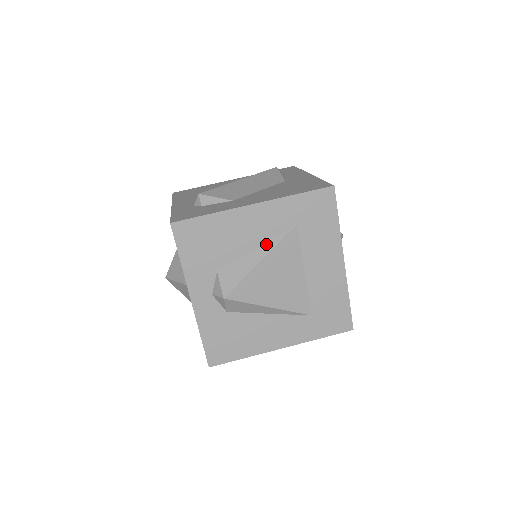
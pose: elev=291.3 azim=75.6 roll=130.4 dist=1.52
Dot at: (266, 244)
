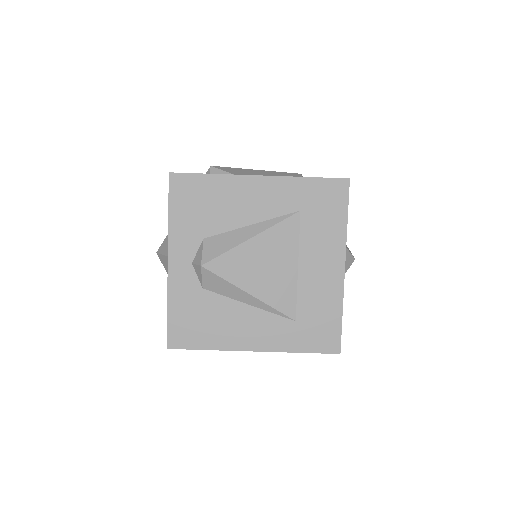
Dot at: (263, 223)
